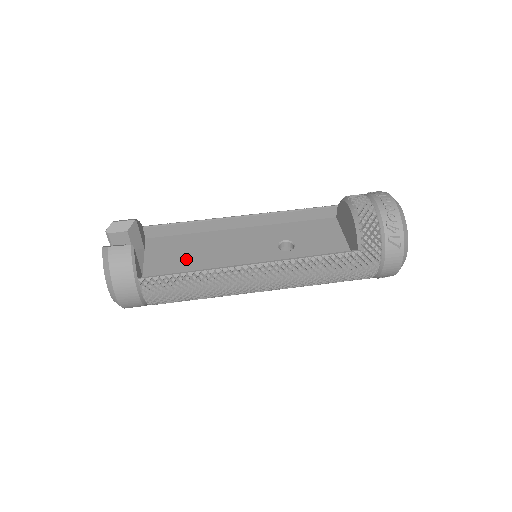
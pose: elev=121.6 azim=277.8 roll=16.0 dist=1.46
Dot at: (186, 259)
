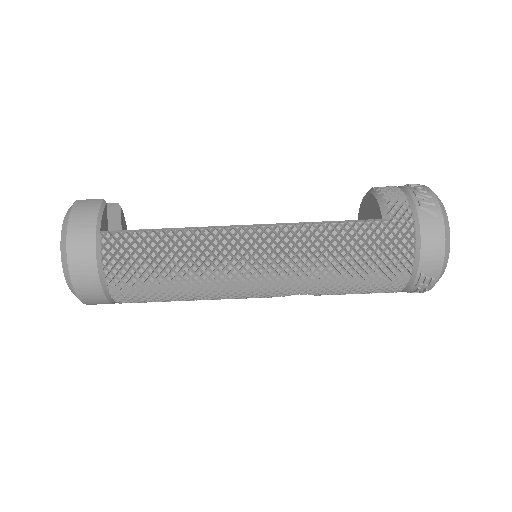
Dot at: occluded
